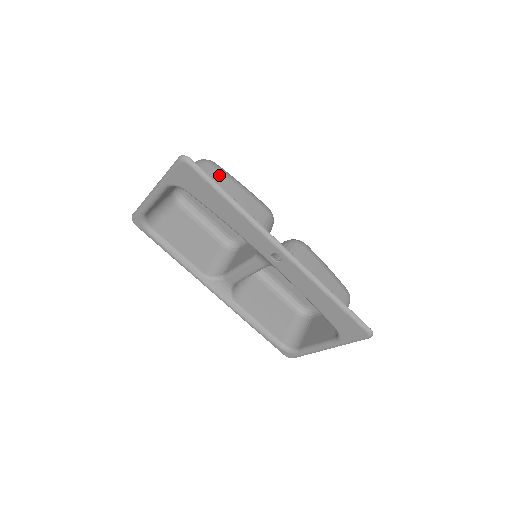
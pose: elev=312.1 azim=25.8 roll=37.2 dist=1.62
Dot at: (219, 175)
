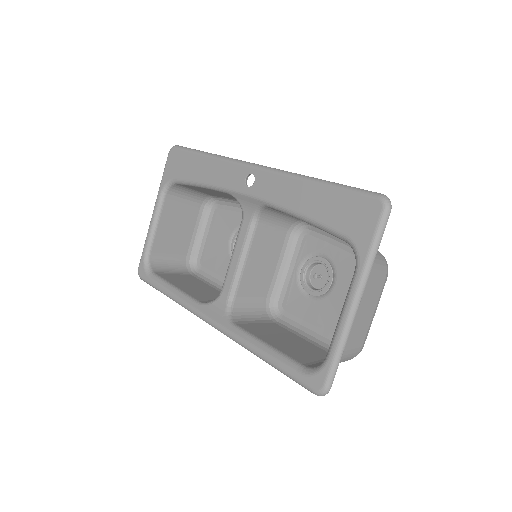
Dot at: occluded
